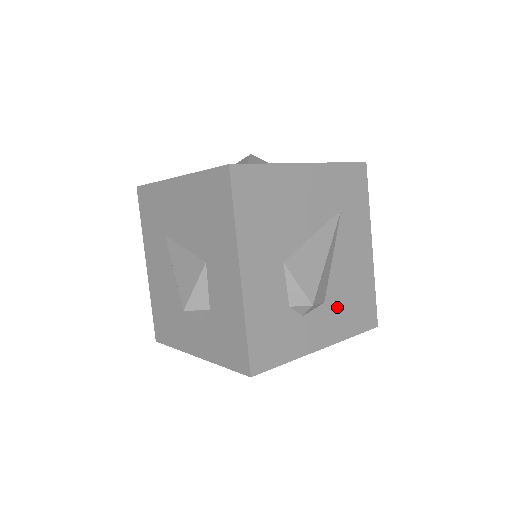
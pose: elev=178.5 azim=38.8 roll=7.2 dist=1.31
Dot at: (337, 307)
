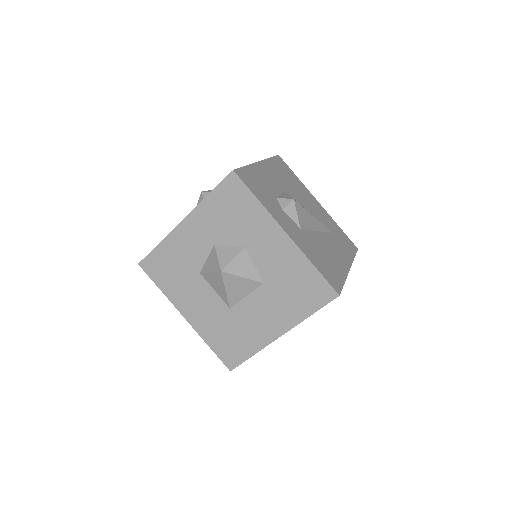
Dot at: (309, 242)
